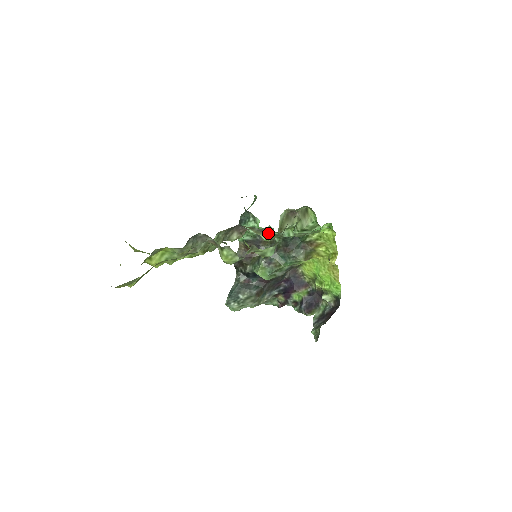
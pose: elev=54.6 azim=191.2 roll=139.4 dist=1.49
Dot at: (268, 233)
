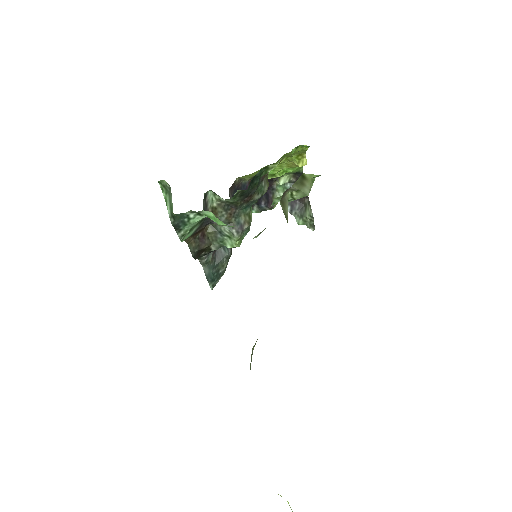
Dot at: occluded
